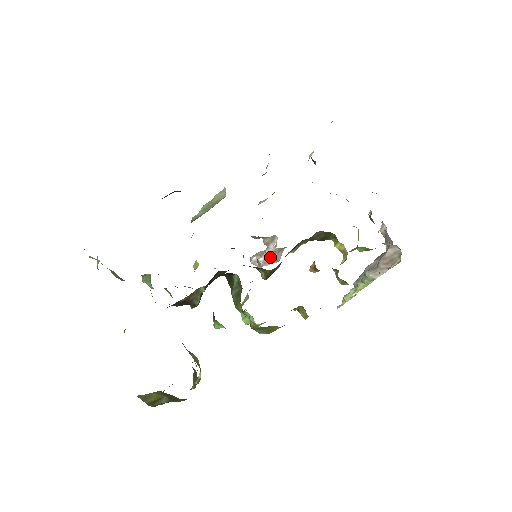
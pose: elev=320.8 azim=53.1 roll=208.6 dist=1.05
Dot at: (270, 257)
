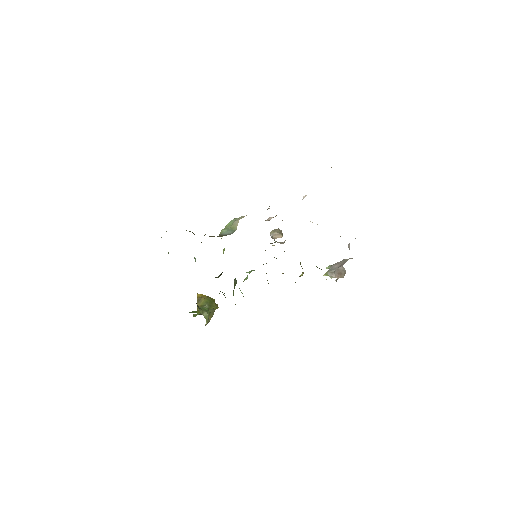
Dot at: occluded
